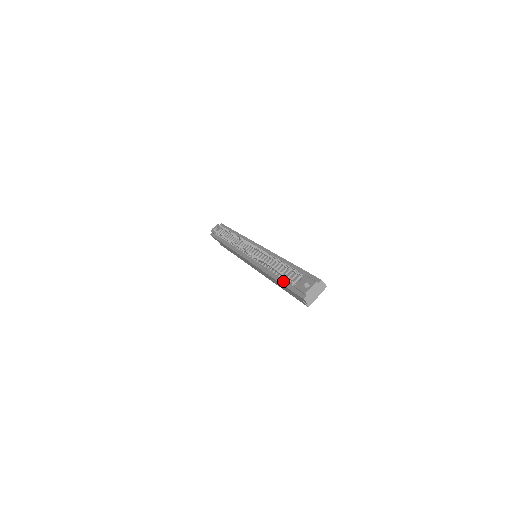
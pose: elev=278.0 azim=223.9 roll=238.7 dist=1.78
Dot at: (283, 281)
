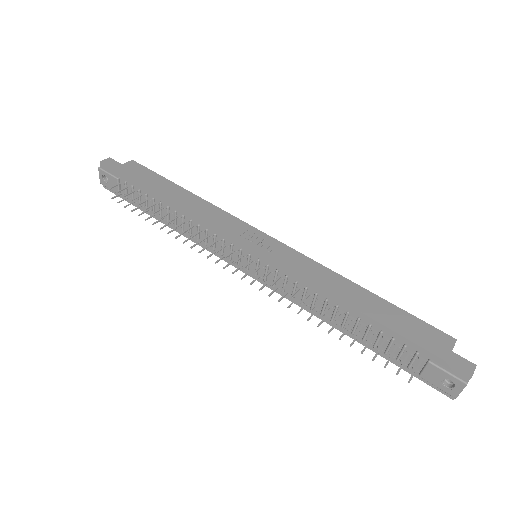
Dot at: (381, 353)
